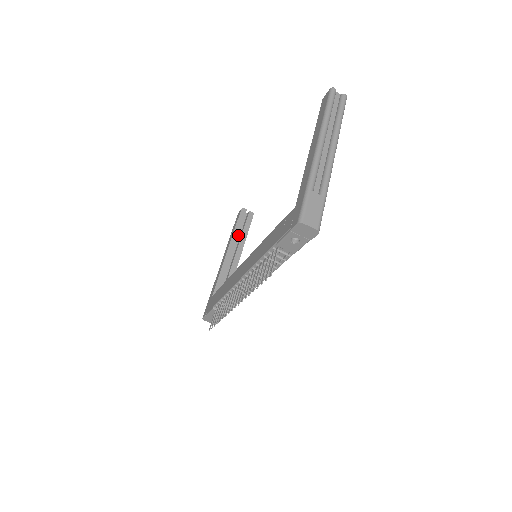
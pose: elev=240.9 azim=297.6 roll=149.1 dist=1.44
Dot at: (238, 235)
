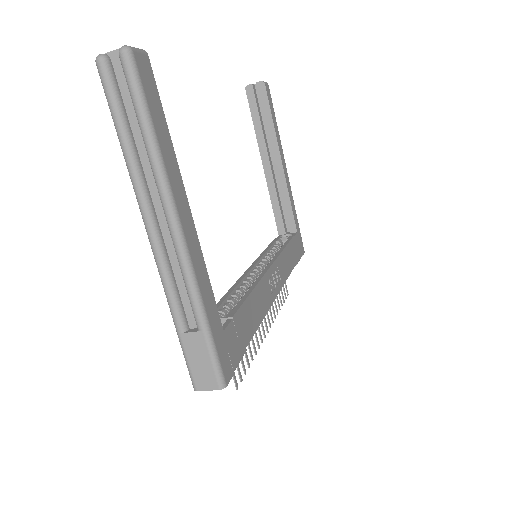
Dot at: (265, 128)
